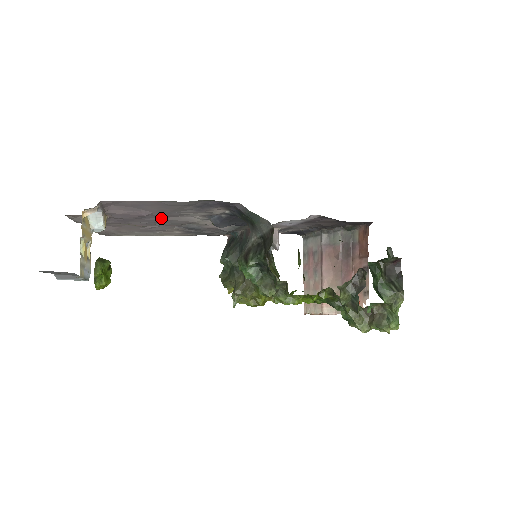
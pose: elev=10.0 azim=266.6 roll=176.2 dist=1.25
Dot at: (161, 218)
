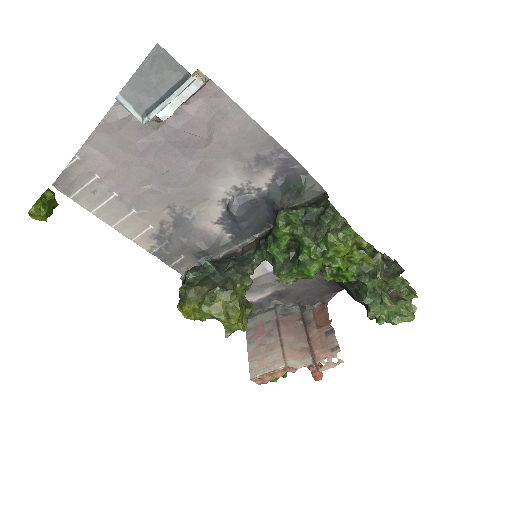
Dot at: (196, 166)
